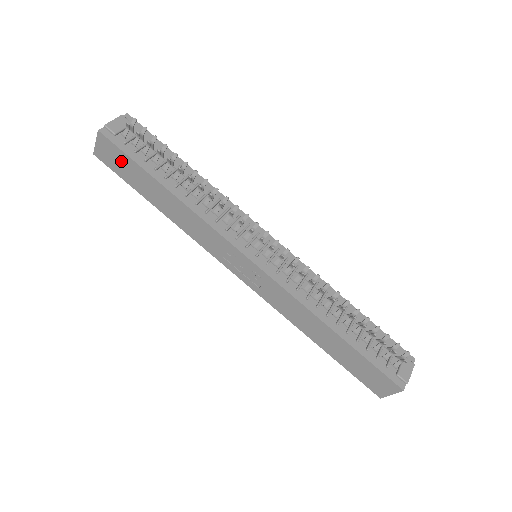
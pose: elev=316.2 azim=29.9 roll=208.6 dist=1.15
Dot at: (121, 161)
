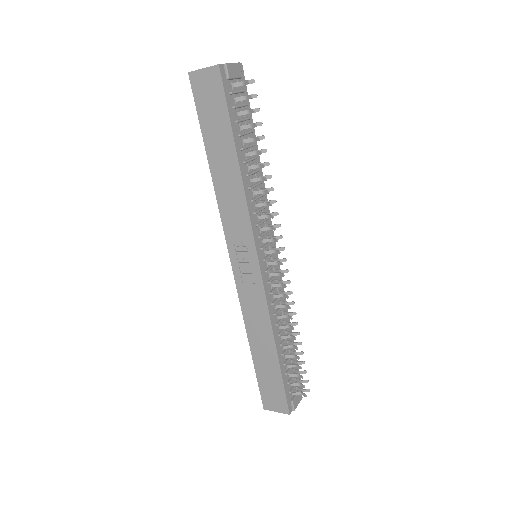
Dot at: (214, 104)
